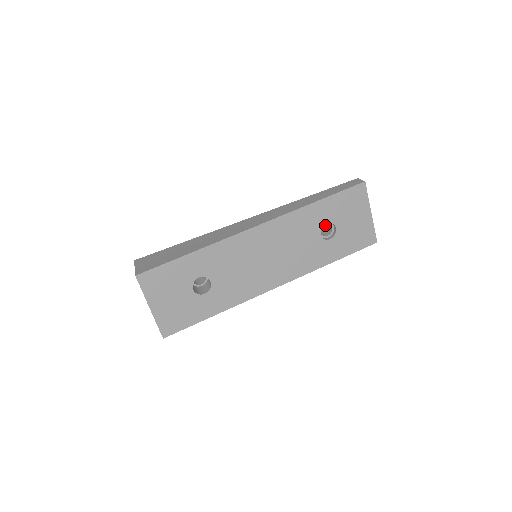
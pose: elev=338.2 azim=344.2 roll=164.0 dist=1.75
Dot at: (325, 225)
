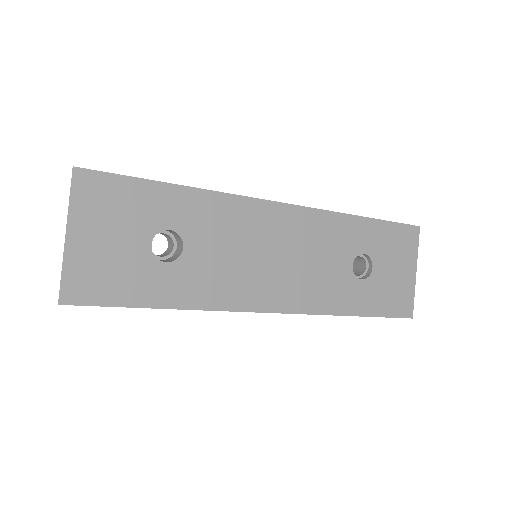
Dot at: occluded
